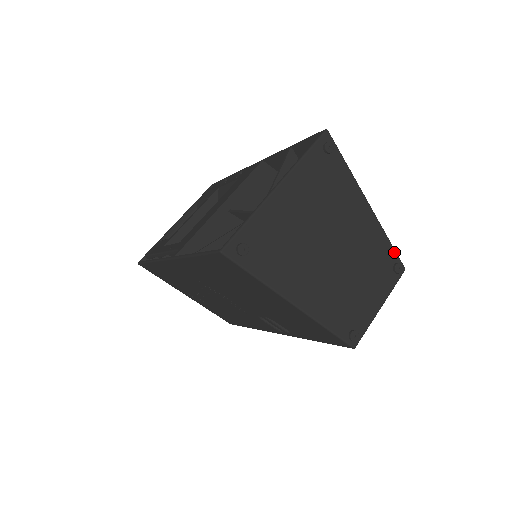
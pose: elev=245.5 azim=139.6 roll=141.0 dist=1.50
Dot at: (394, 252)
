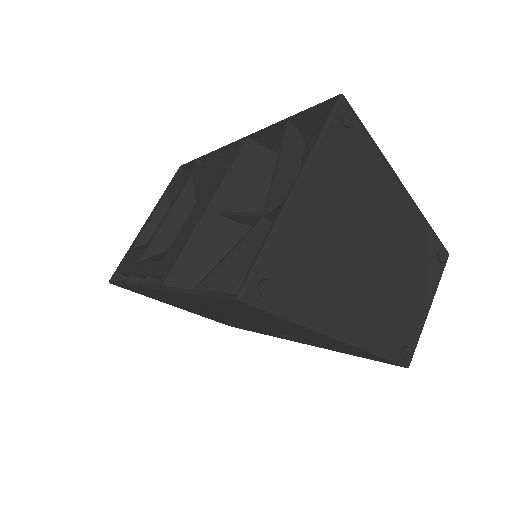
Dot at: (435, 237)
